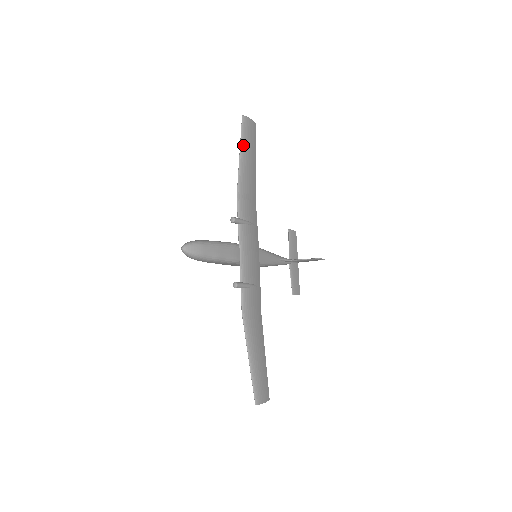
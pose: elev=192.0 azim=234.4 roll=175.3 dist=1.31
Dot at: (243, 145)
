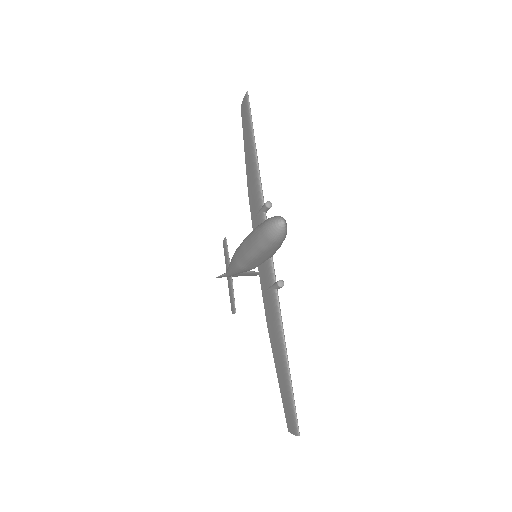
Dot at: (252, 124)
